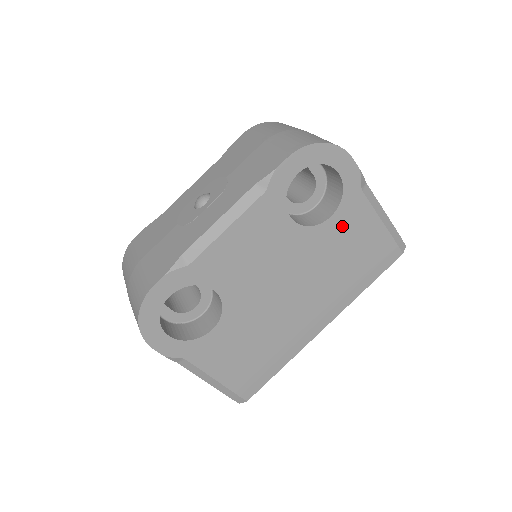
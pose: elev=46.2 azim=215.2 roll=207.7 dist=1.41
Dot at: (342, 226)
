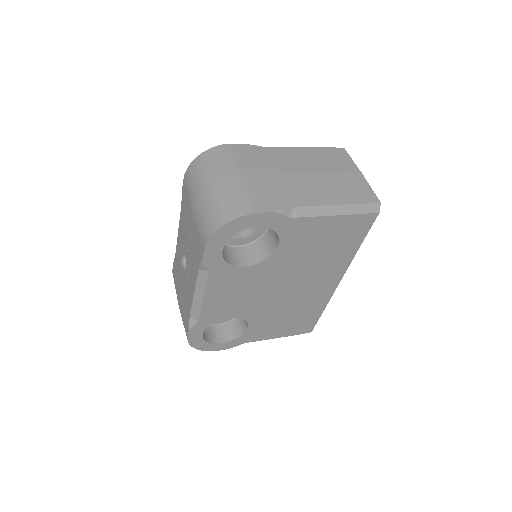
Dot at: (295, 242)
